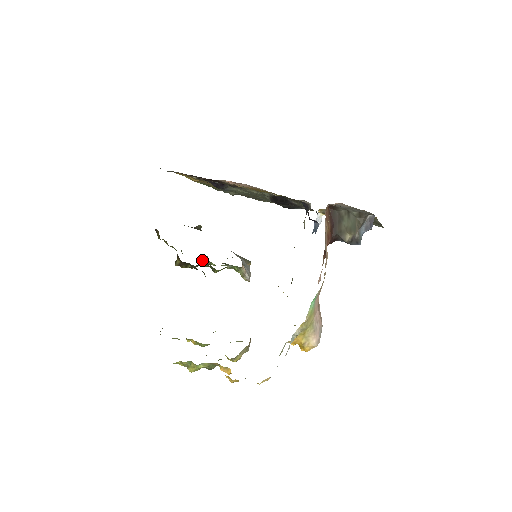
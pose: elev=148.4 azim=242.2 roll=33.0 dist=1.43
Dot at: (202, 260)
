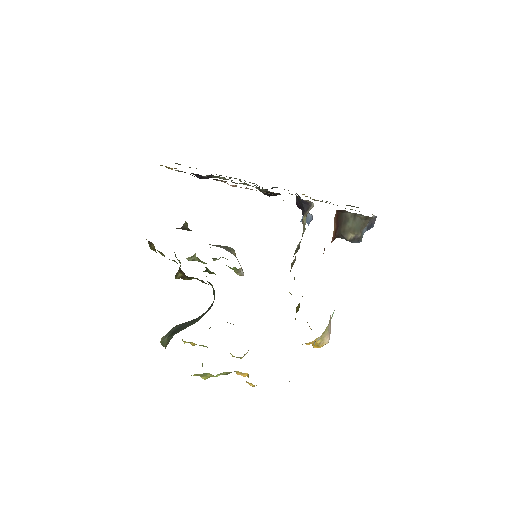
Dot at: (190, 258)
